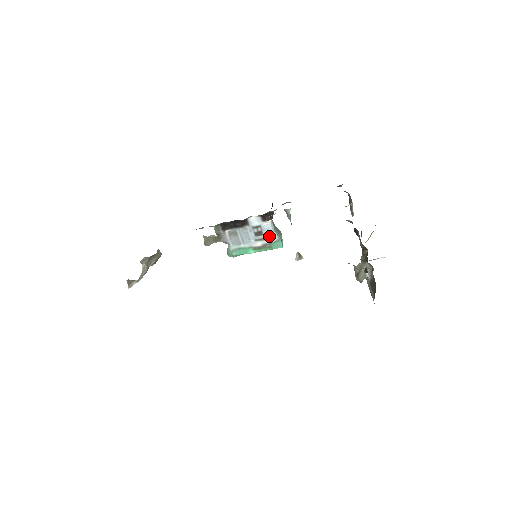
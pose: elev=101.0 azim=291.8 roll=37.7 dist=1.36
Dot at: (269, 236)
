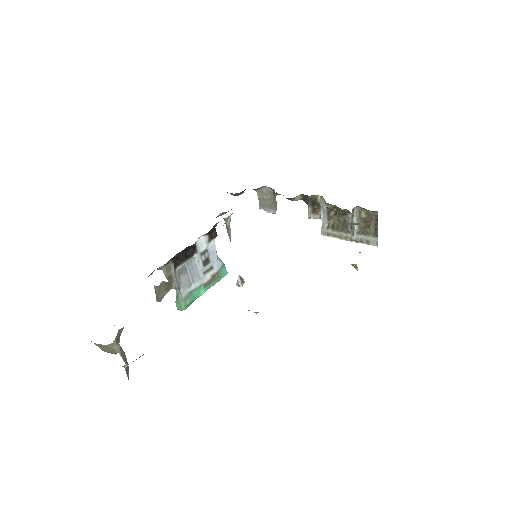
Dot at: (215, 262)
